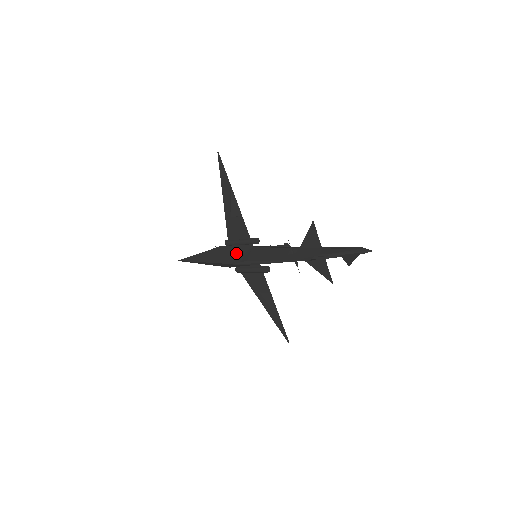
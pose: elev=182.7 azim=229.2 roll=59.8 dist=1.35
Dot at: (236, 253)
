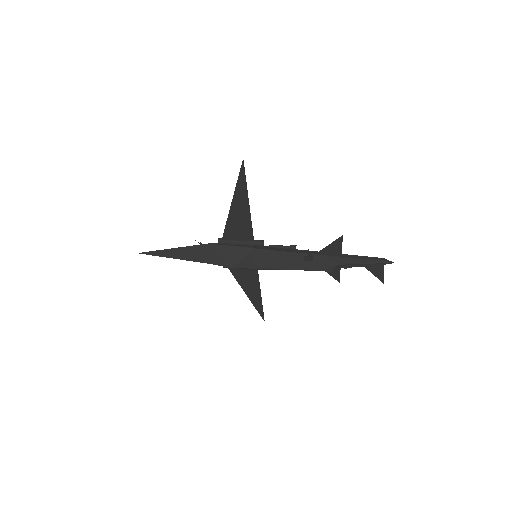
Dot at: (234, 254)
